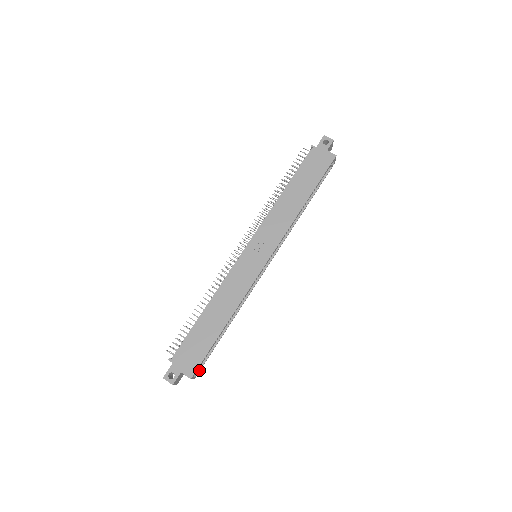
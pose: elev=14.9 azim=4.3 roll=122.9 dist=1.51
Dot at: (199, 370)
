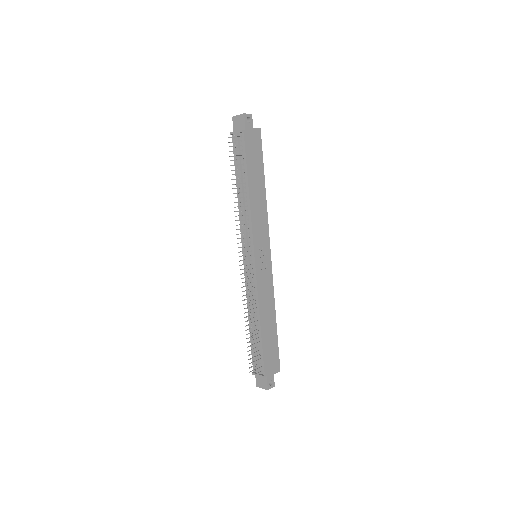
Dot at: occluded
